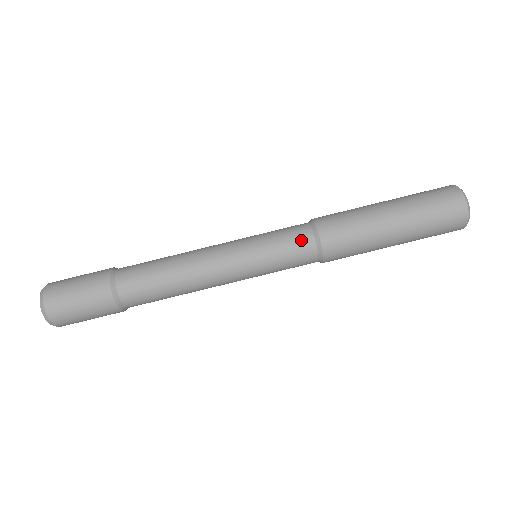
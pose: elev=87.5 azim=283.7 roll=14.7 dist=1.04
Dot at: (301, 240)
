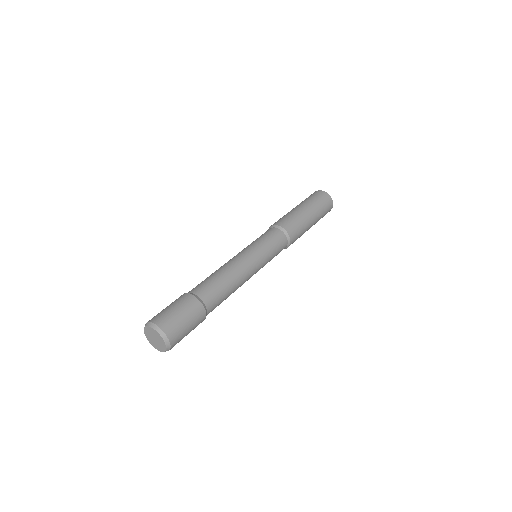
Dot at: occluded
